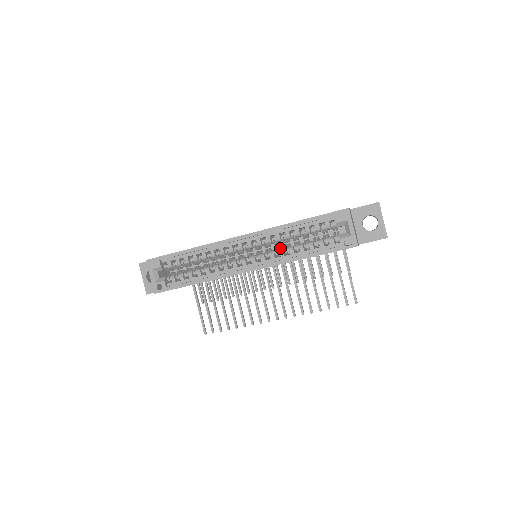
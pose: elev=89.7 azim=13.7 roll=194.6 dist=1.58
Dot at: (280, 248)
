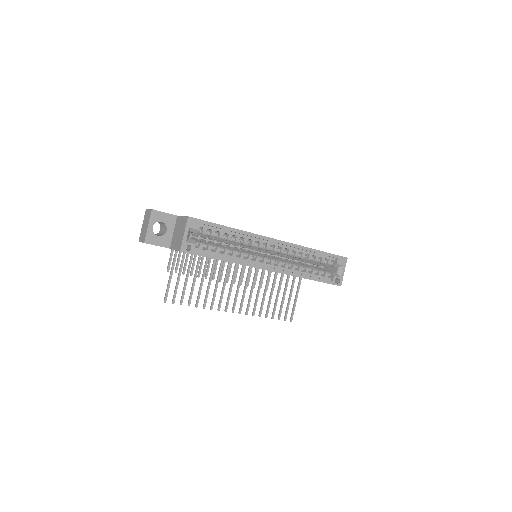
Dot at: occluded
